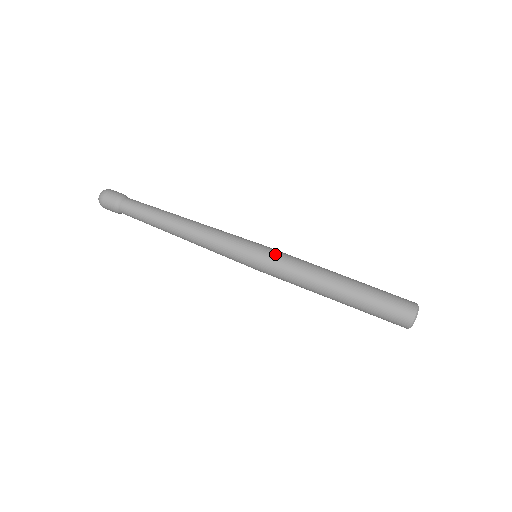
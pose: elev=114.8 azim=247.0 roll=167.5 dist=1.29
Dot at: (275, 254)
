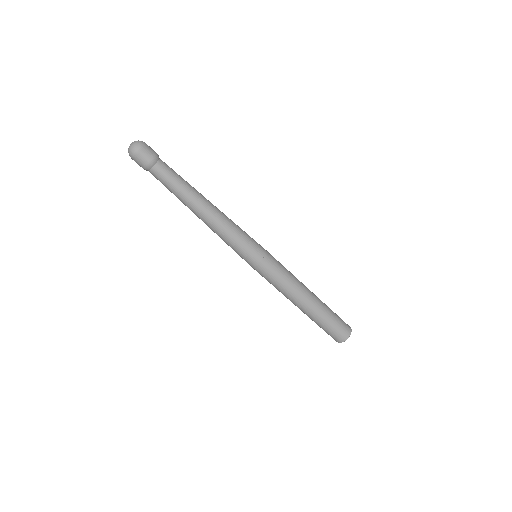
Dot at: (269, 270)
